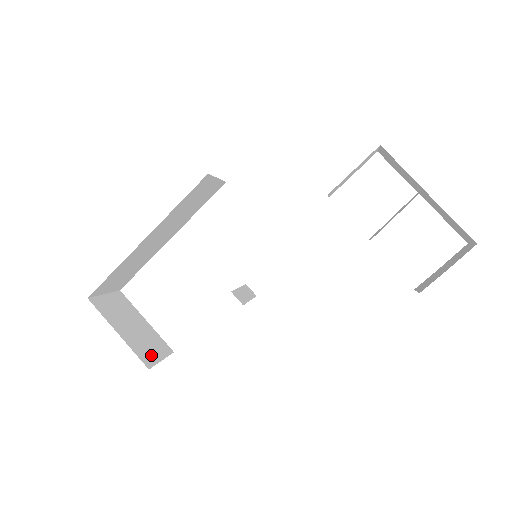
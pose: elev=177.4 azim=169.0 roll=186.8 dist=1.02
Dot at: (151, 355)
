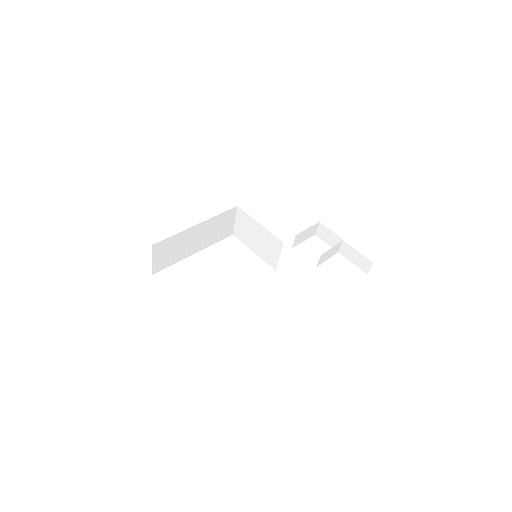
Dot at: occluded
